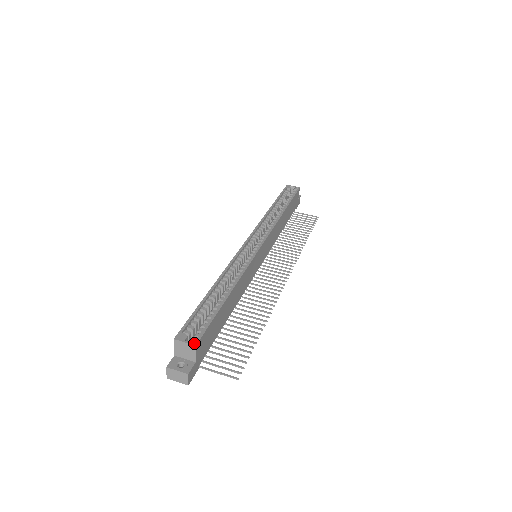
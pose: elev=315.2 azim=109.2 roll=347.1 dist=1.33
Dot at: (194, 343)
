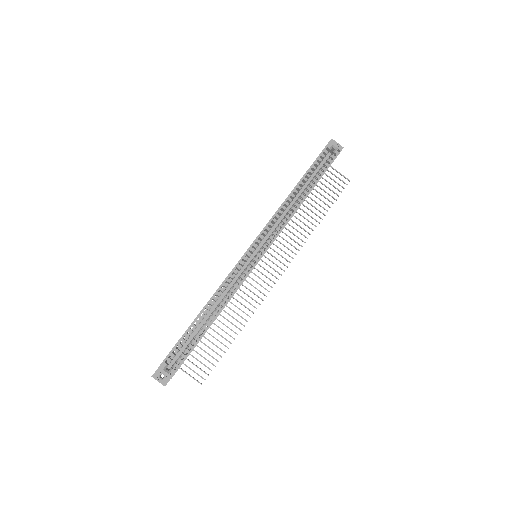
Dot at: (171, 376)
